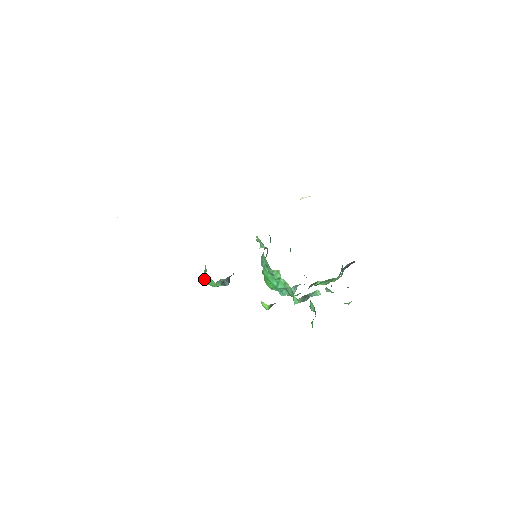
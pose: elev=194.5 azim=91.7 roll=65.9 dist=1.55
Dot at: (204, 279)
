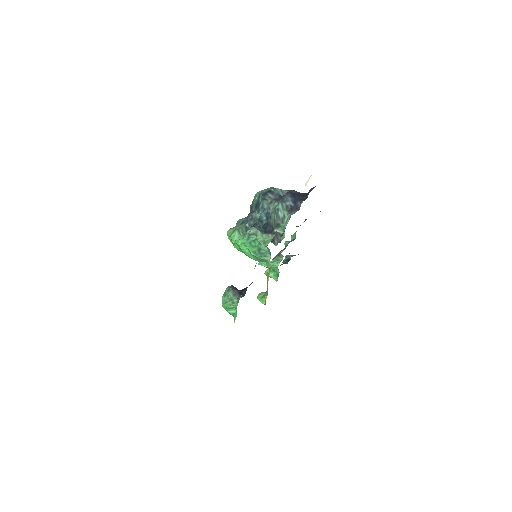
Dot at: (235, 319)
